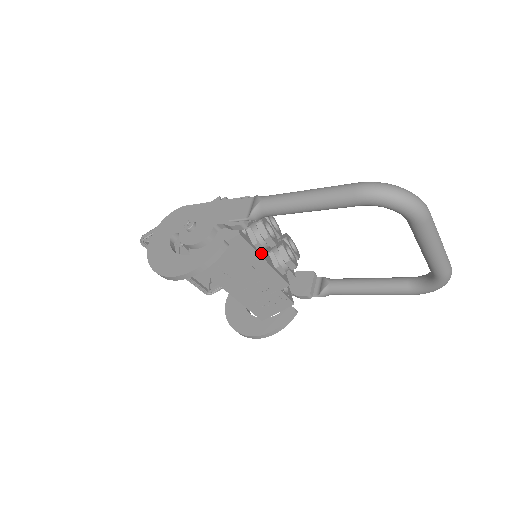
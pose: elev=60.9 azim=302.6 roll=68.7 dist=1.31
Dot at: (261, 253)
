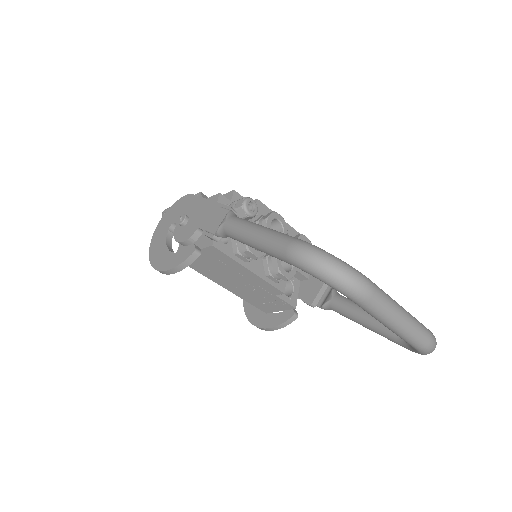
Dot at: (245, 262)
